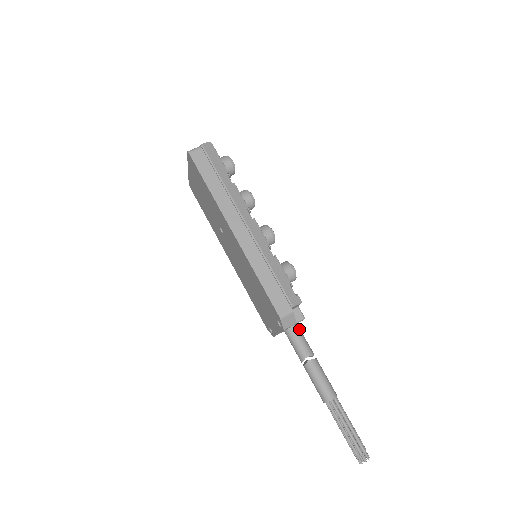
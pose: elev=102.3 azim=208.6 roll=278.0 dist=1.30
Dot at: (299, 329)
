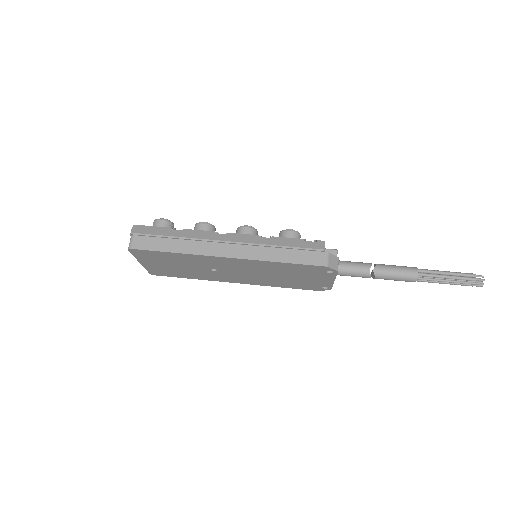
Dot at: (342, 261)
